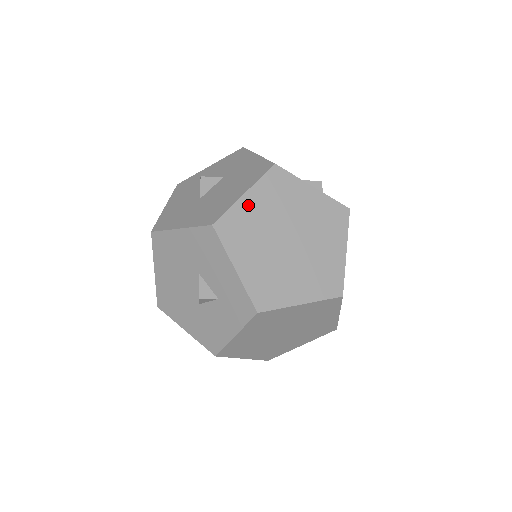
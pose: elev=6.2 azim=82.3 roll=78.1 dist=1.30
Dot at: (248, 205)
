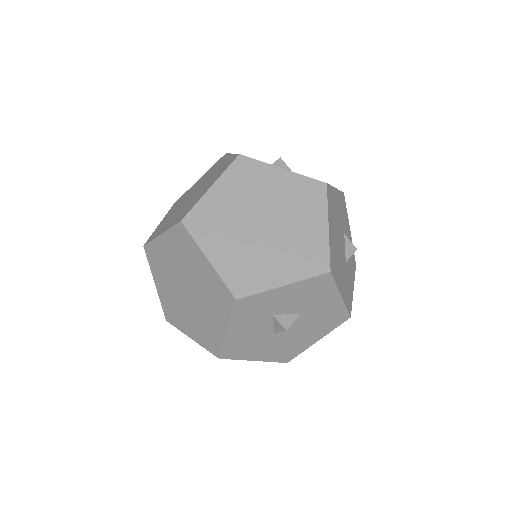
Dot at: occluded
